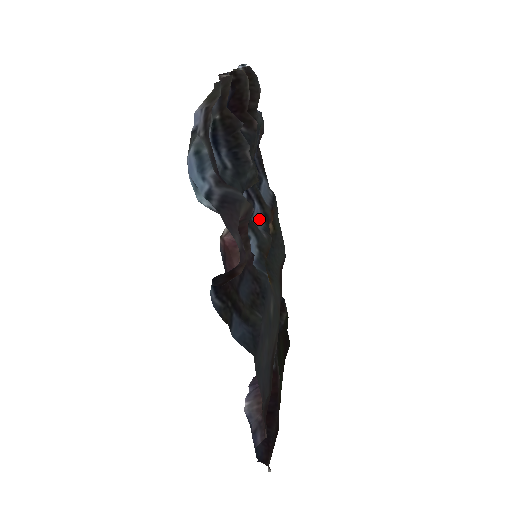
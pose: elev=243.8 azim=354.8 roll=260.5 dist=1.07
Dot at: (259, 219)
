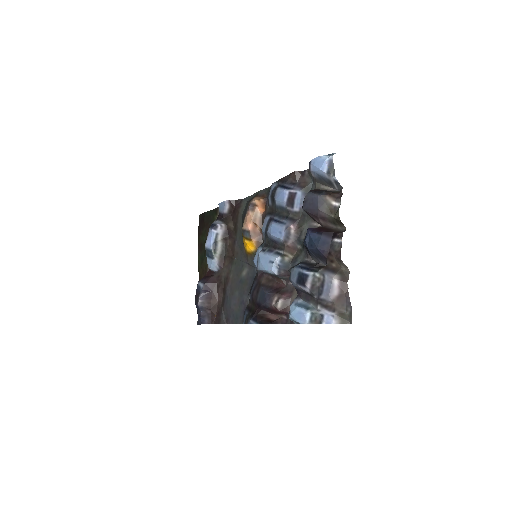
Dot at: (263, 223)
